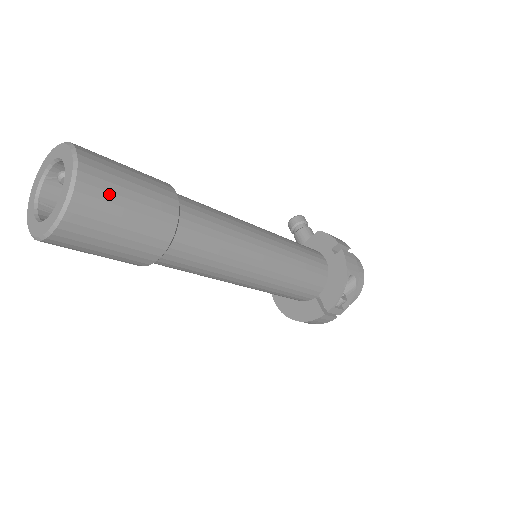
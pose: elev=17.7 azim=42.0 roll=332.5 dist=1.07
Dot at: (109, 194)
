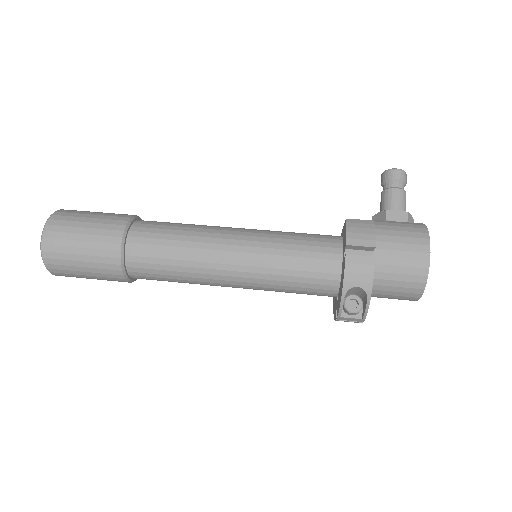
Dot at: (64, 255)
